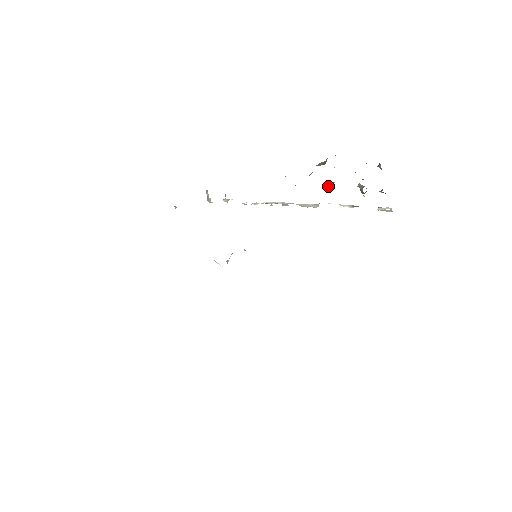
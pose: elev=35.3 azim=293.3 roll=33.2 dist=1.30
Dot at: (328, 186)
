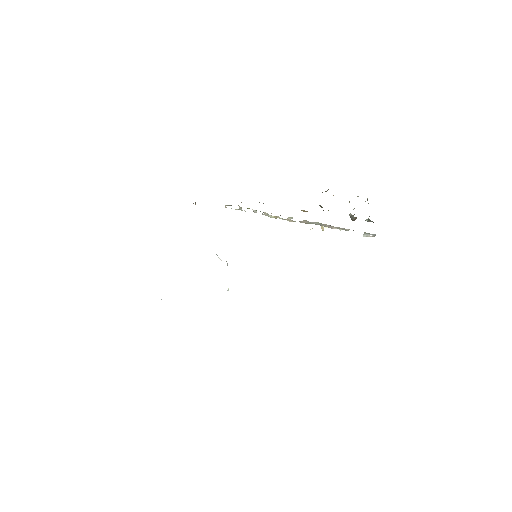
Dot at: occluded
